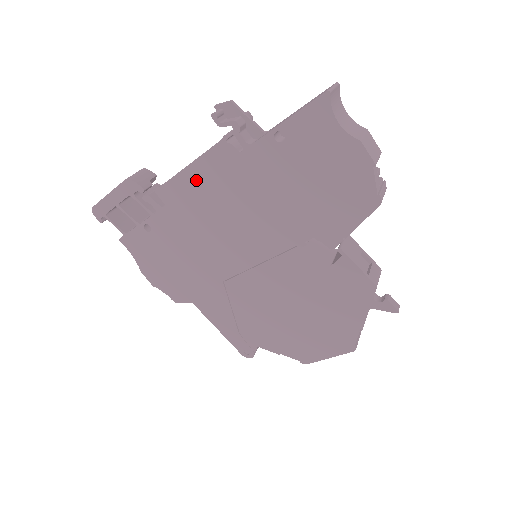
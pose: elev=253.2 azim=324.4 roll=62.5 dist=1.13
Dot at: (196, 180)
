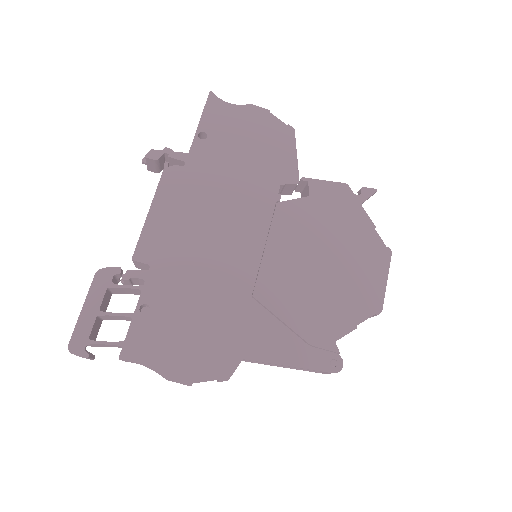
Dot at: (164, 216)
